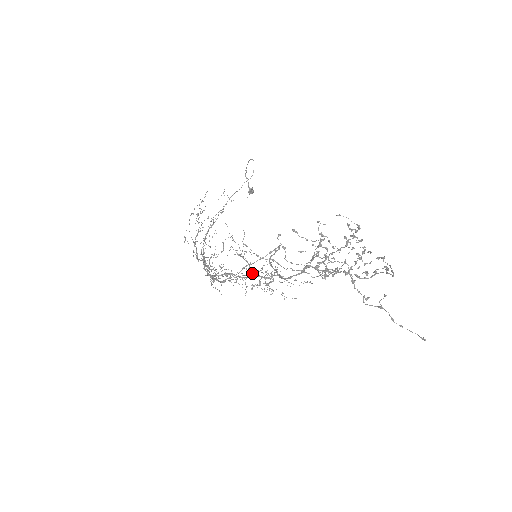
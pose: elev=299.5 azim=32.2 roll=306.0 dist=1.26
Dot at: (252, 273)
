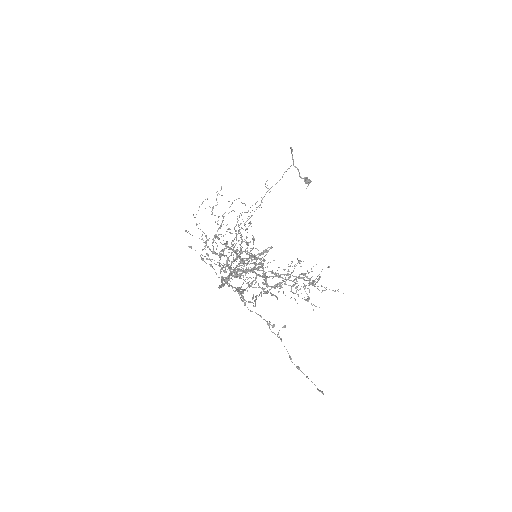
Dot at: (273, 273)
